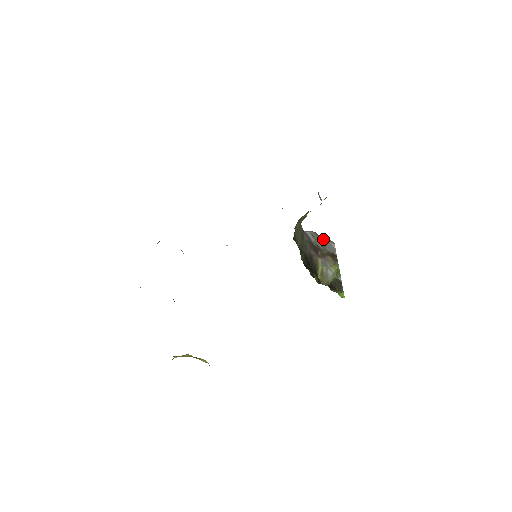
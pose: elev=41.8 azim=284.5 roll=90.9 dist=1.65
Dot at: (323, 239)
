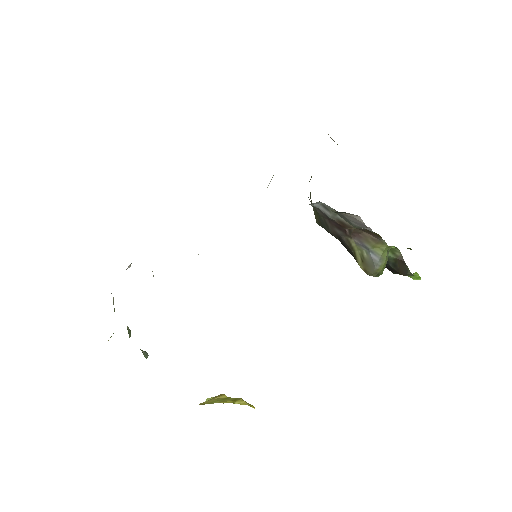
Dot at: (339, 212)
